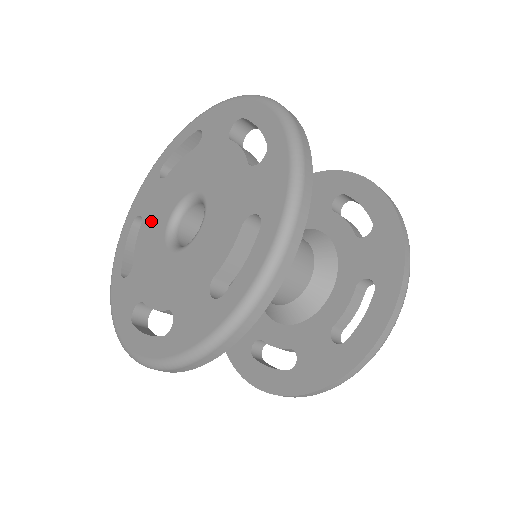
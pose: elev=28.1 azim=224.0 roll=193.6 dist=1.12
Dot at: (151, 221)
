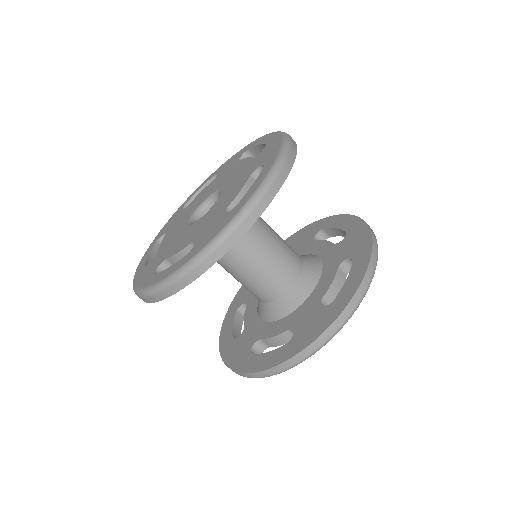
Dot at: (175, 227)
